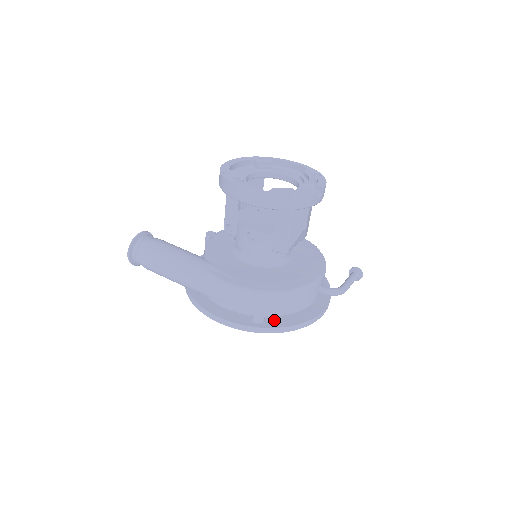
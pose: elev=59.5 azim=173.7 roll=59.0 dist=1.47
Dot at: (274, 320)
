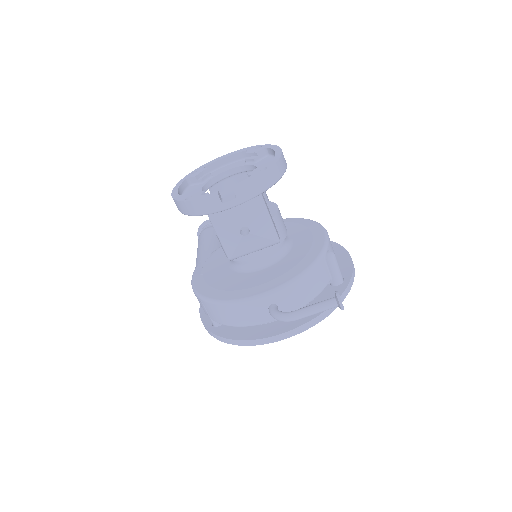
Dot at: (227, 328)
